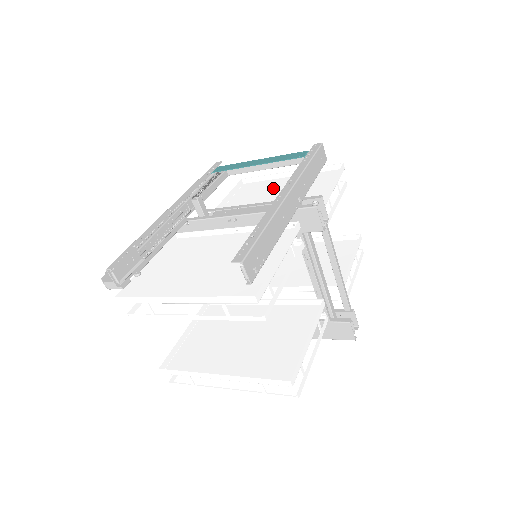
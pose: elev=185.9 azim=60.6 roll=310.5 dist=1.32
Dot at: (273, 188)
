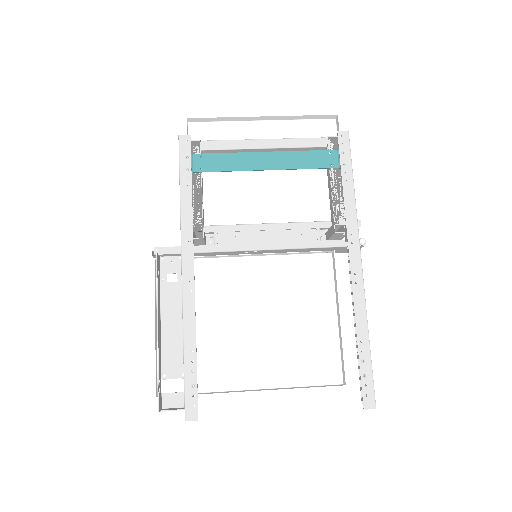
Dot at: occluded
